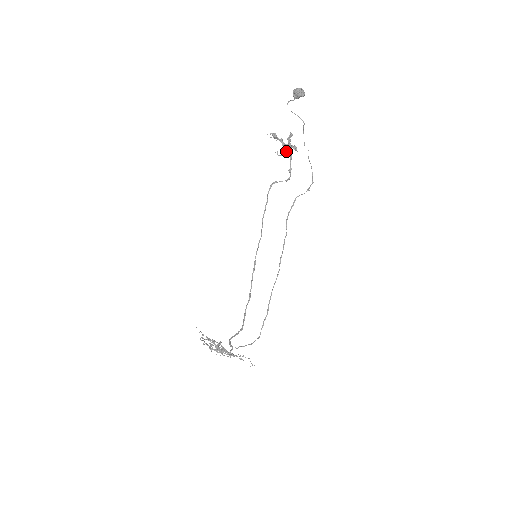
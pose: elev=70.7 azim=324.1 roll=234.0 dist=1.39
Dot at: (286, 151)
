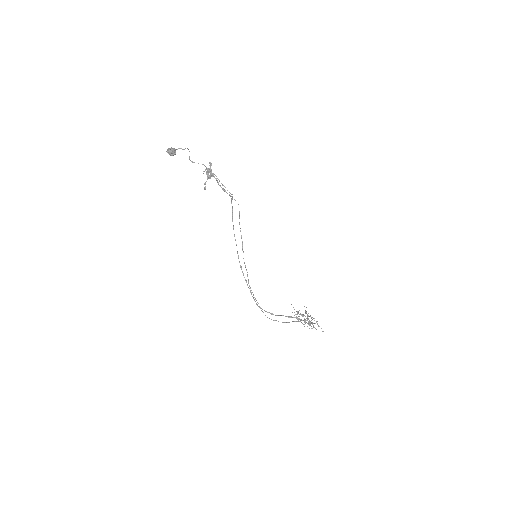
Dot at: (205, 184)
